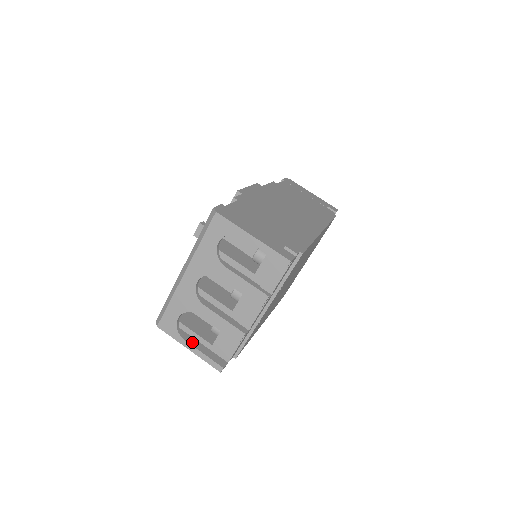
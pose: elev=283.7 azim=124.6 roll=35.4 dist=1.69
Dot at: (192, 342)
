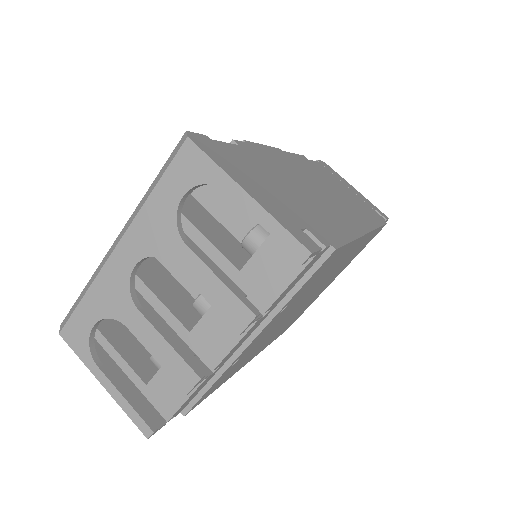
Dot at: (113, 373)
